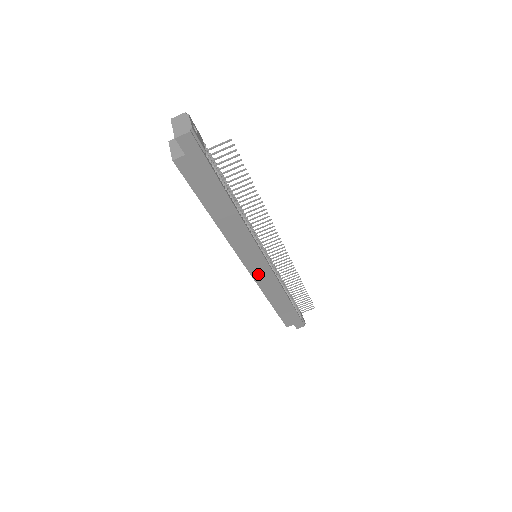
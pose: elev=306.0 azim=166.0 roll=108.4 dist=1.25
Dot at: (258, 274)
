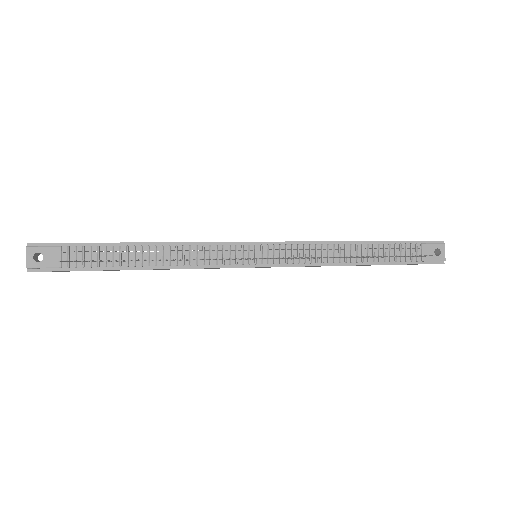
Dot at: occluded
